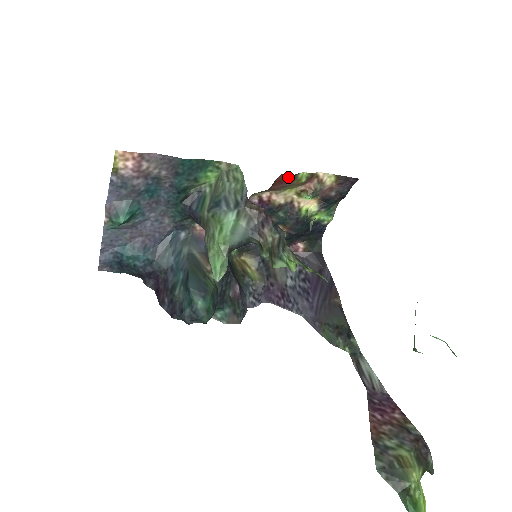
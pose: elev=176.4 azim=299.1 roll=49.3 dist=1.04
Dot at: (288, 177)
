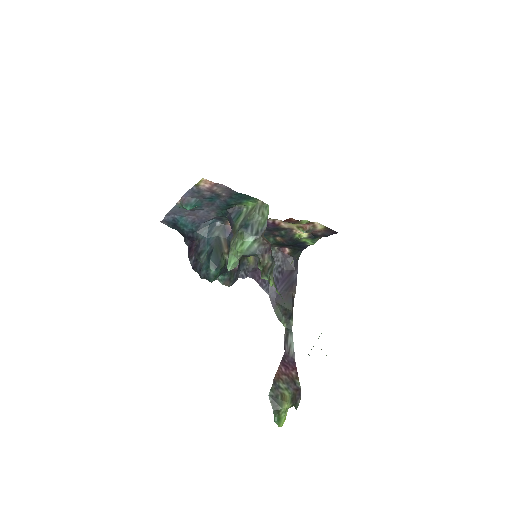
Dot at: (295, 220)
